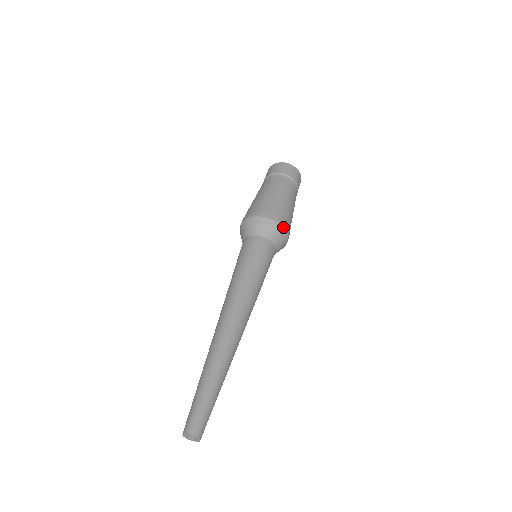
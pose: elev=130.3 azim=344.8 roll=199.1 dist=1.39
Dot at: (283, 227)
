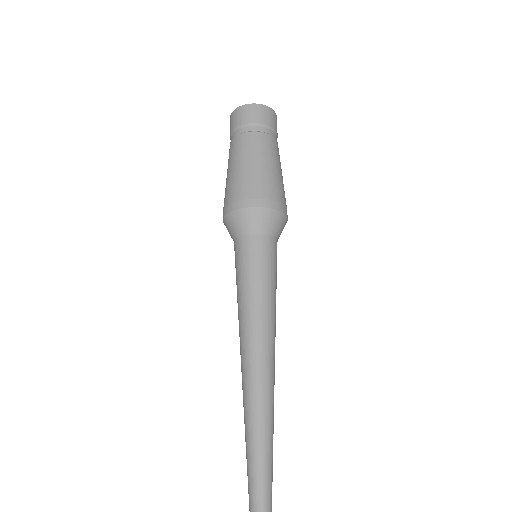
Dot at: (280, 210)
